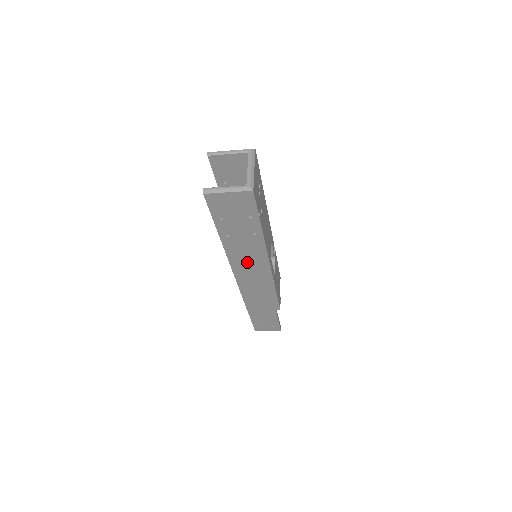
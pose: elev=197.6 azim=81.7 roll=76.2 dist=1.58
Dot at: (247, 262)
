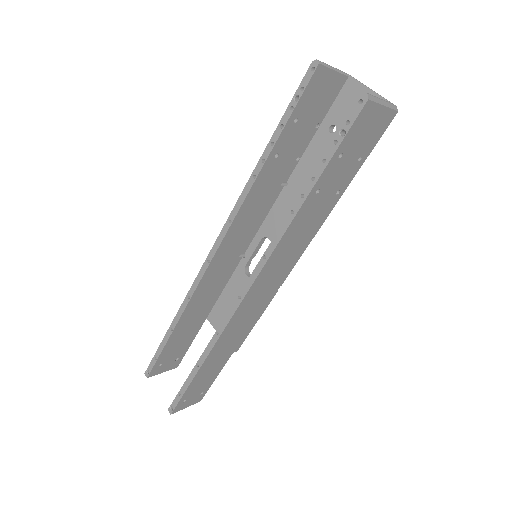
Dot at: (288, 250)
